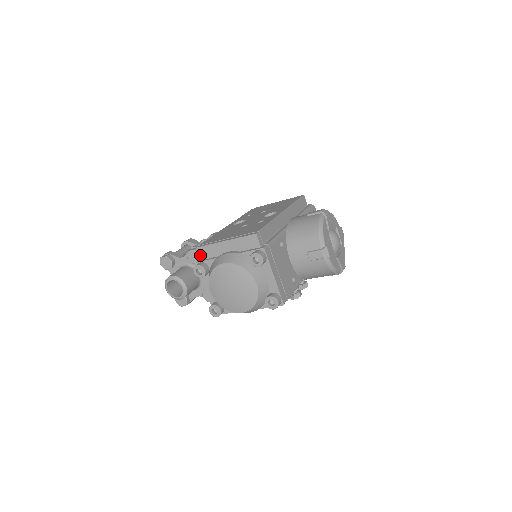
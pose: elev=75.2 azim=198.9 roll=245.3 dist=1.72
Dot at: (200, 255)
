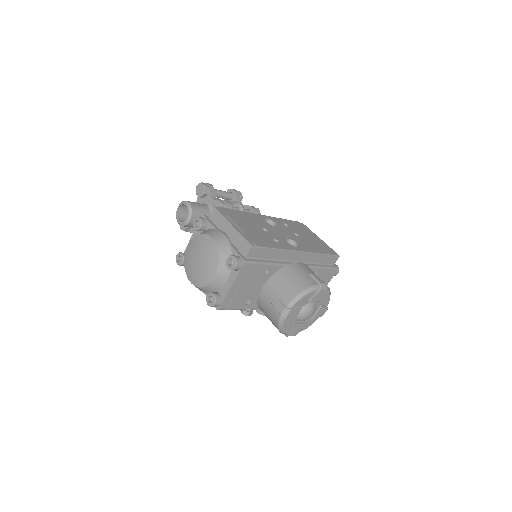
Dot at: (211, 214)
